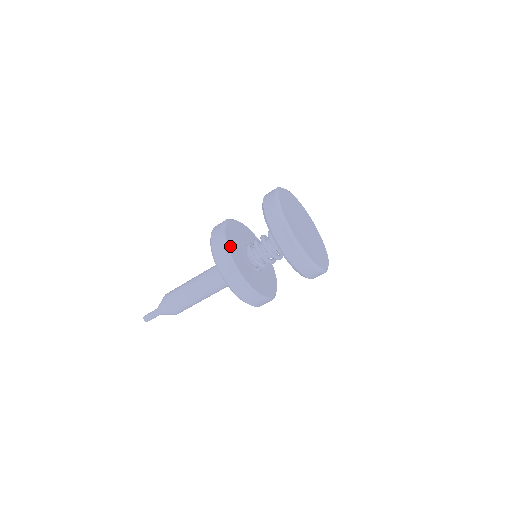
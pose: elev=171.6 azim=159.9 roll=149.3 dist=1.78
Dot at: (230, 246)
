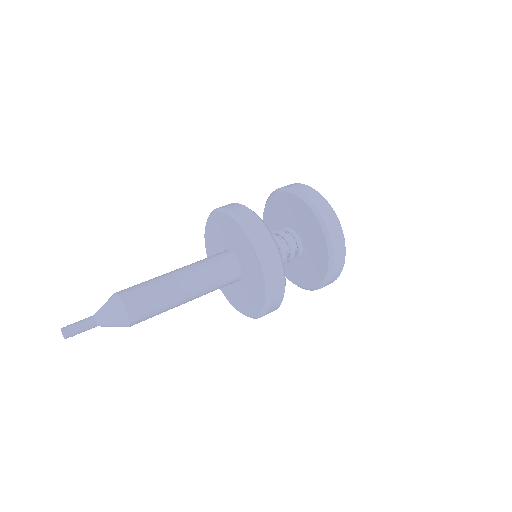
Dot at: occluded
